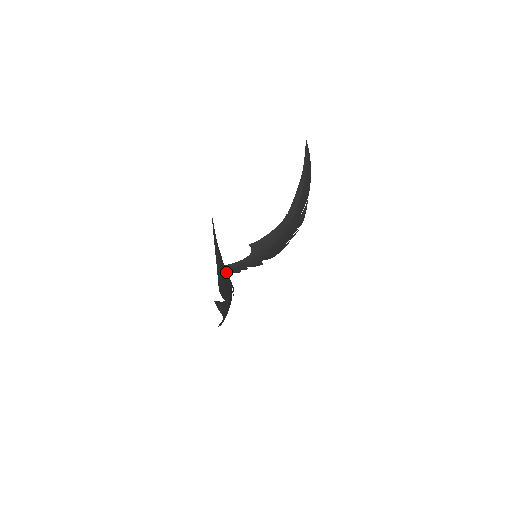
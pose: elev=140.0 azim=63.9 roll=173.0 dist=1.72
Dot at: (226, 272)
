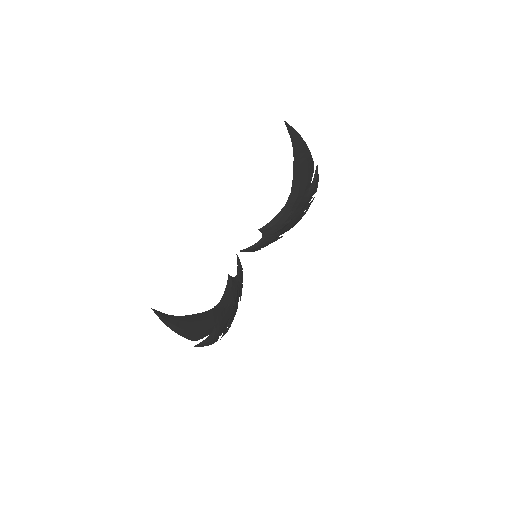
Dot at: (199, 321)
